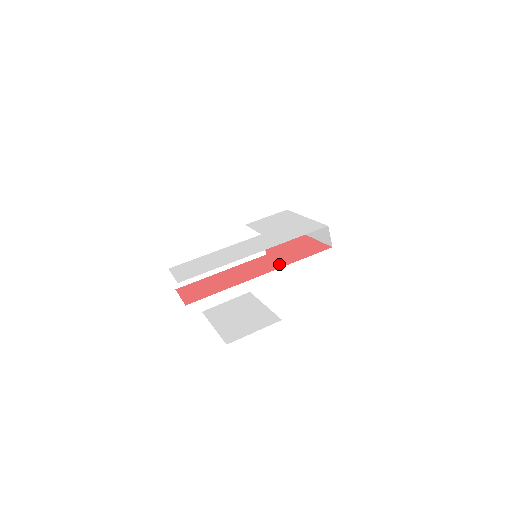
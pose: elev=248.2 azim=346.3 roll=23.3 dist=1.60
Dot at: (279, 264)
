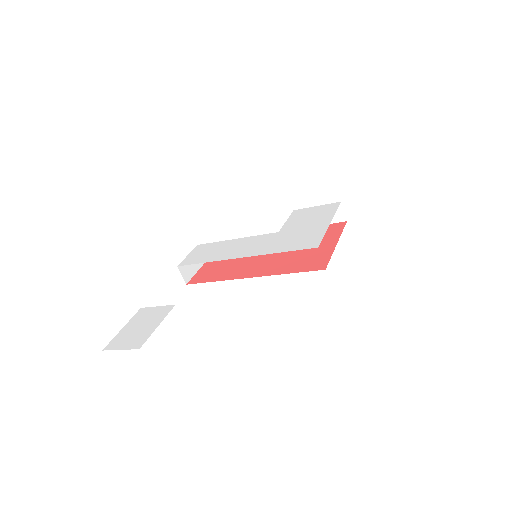
Dot at: (272, 270)
